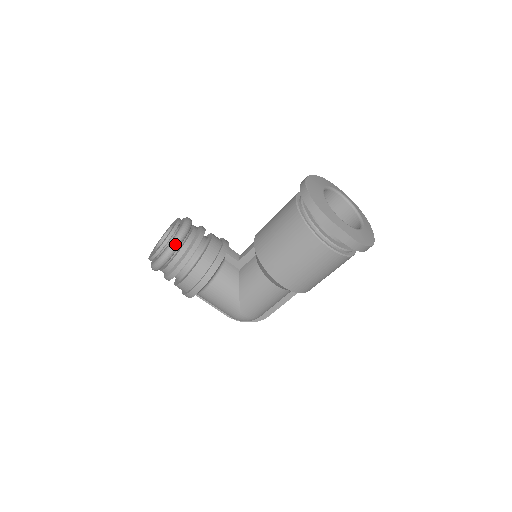
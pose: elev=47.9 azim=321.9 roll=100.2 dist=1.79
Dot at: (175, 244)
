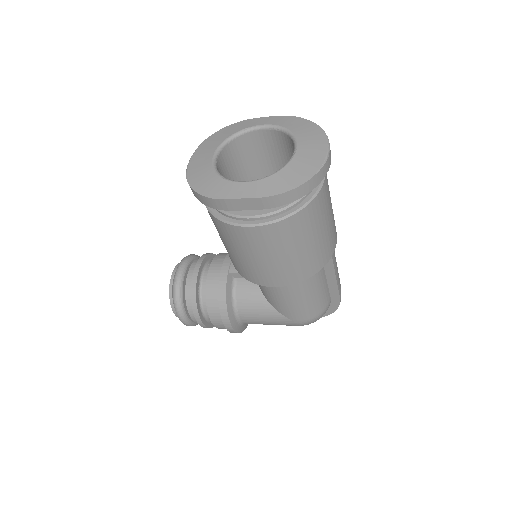
Dot at: (175, 300)
